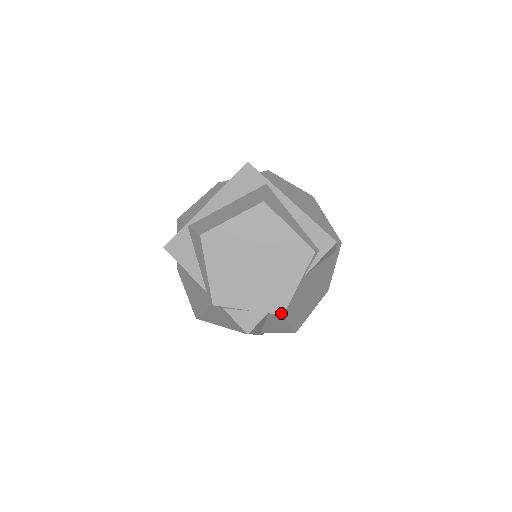
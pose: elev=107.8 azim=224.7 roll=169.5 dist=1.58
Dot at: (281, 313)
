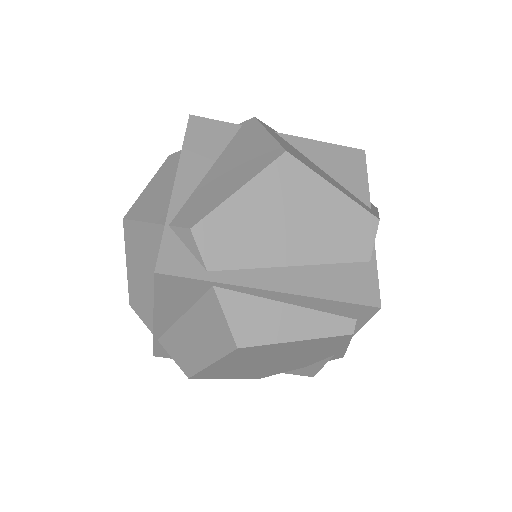
Dot at: occluded
